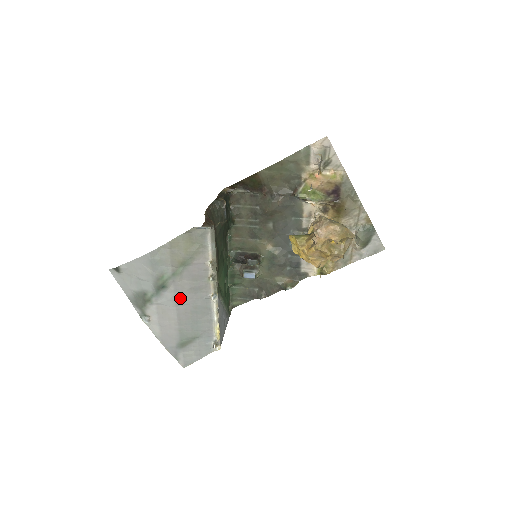
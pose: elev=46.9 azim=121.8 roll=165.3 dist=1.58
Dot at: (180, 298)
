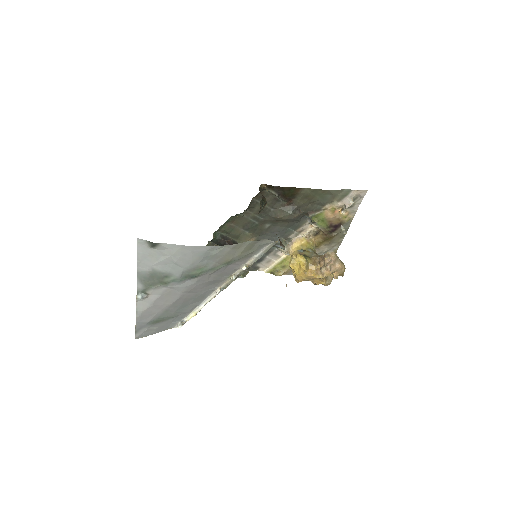
Dot at: (195, 287)
